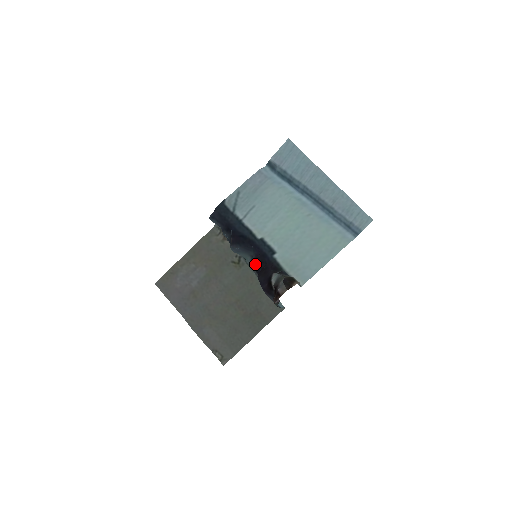
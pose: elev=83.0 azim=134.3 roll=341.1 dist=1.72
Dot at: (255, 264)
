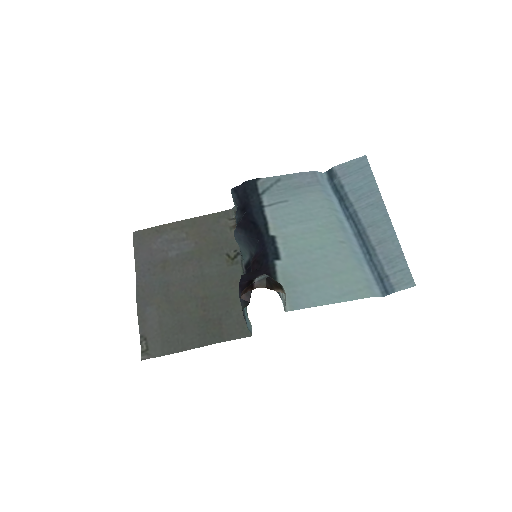
Dot at: (250, 267)
